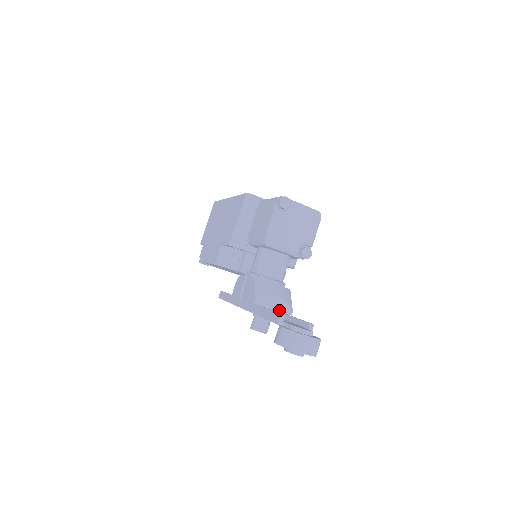
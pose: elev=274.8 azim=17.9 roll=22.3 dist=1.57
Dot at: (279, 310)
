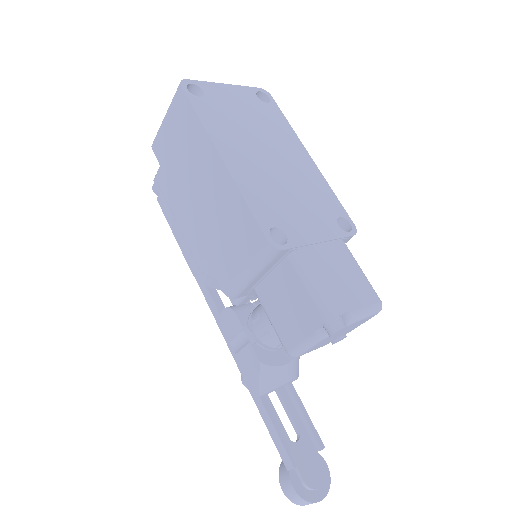
Dot at: occluded
